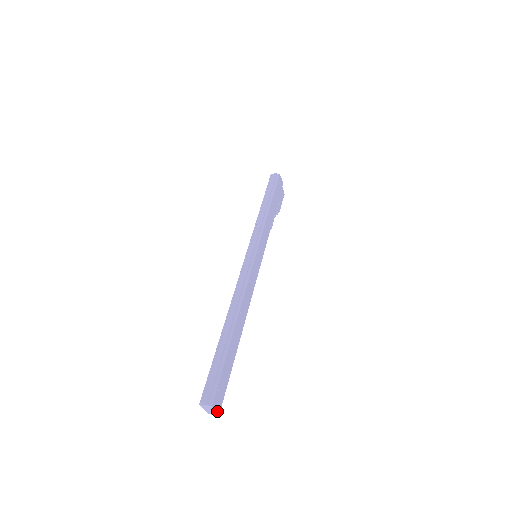
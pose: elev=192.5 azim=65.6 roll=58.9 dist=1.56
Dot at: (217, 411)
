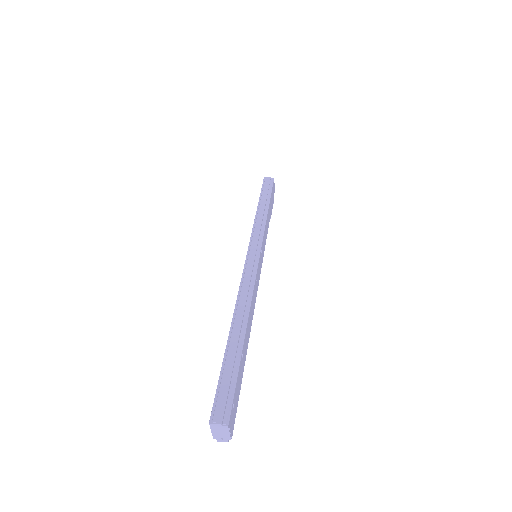
Dot at: (230, 435)
